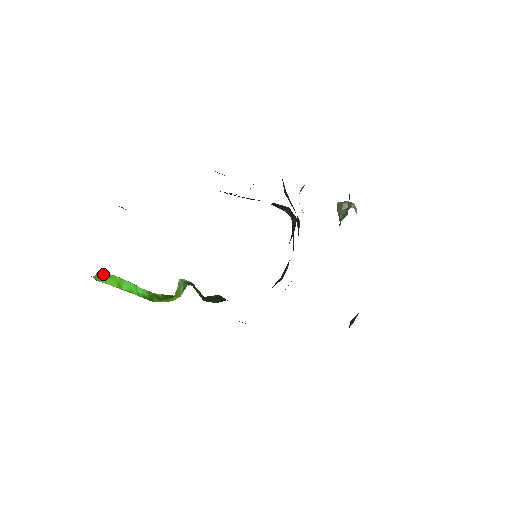
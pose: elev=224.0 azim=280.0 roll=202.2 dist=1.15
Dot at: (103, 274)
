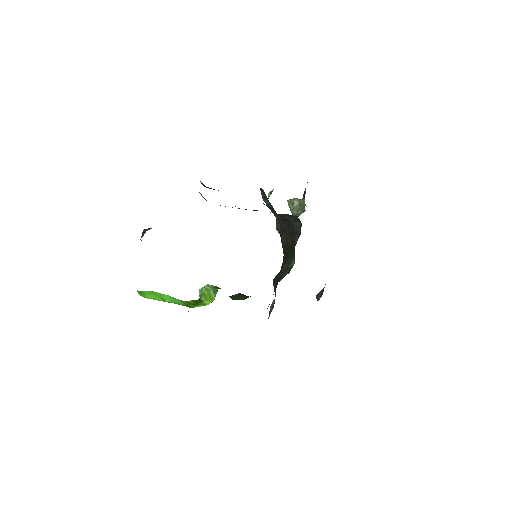
Dot at: (143, 292)
